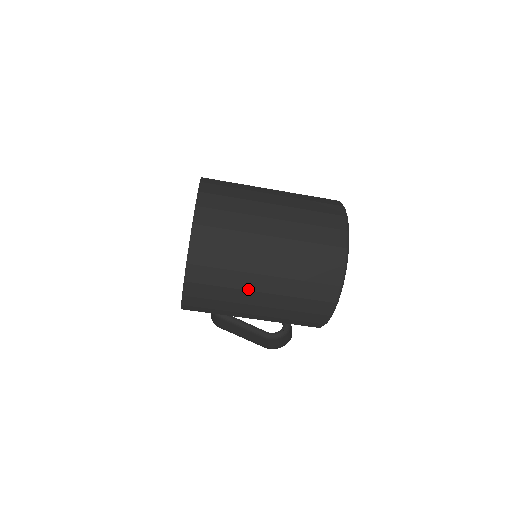
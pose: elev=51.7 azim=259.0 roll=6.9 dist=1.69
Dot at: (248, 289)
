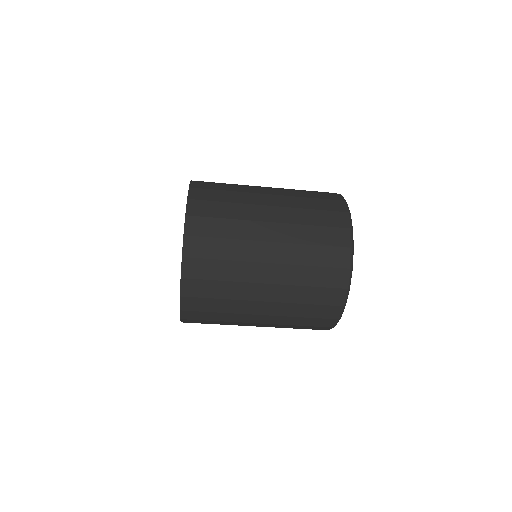
Dot at: occluded
